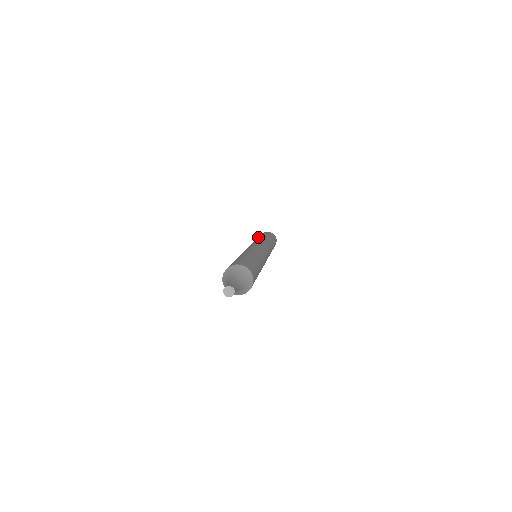
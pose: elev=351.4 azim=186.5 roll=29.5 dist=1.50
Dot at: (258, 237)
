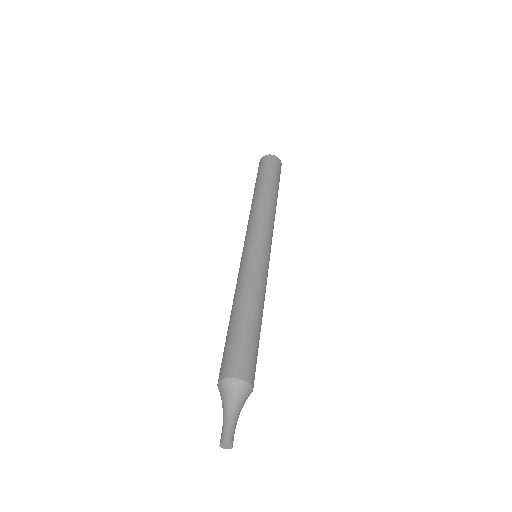
Dot at: (267, 185)
